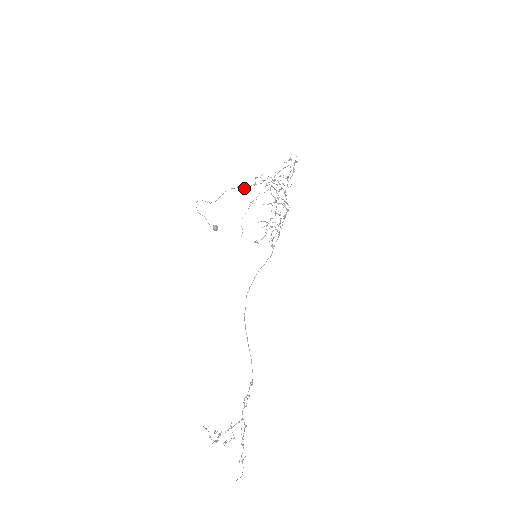
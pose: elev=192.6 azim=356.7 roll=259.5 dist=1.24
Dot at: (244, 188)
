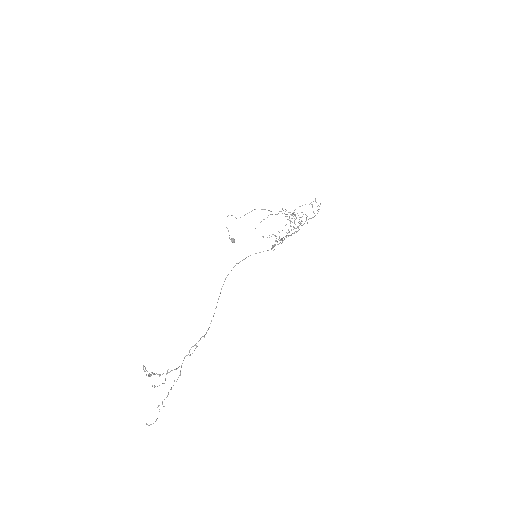
Dot at: (270, 211)
